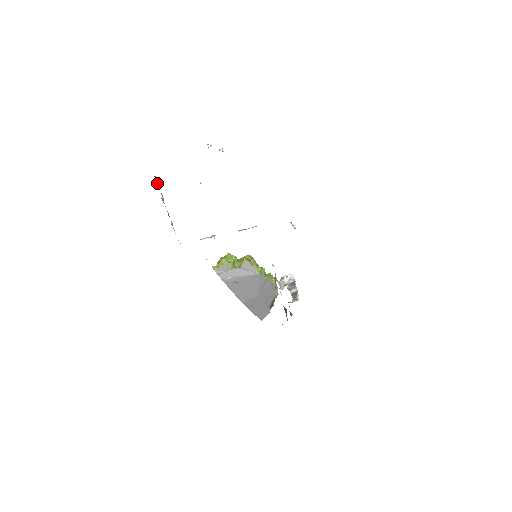
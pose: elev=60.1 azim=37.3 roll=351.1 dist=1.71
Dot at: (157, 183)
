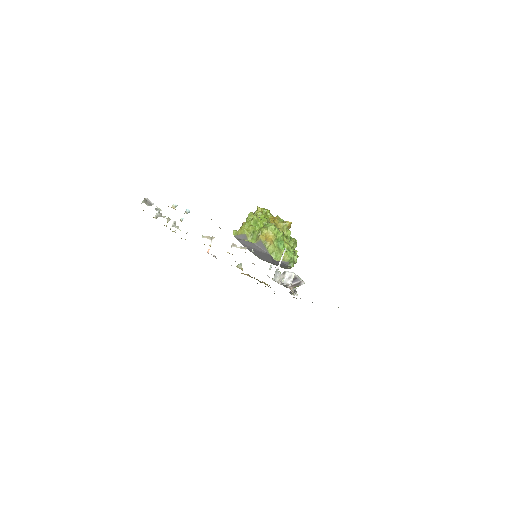
Dot at: (148, 204)
